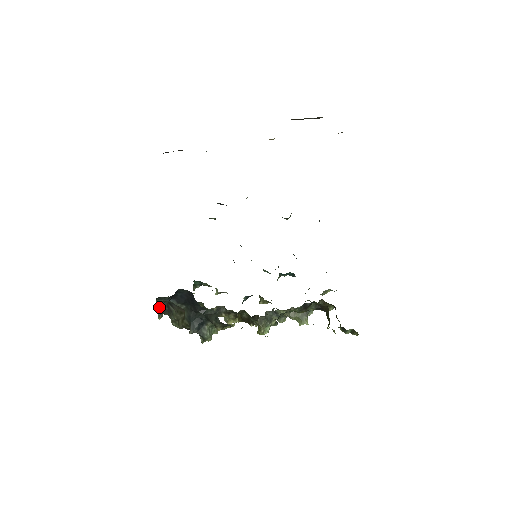
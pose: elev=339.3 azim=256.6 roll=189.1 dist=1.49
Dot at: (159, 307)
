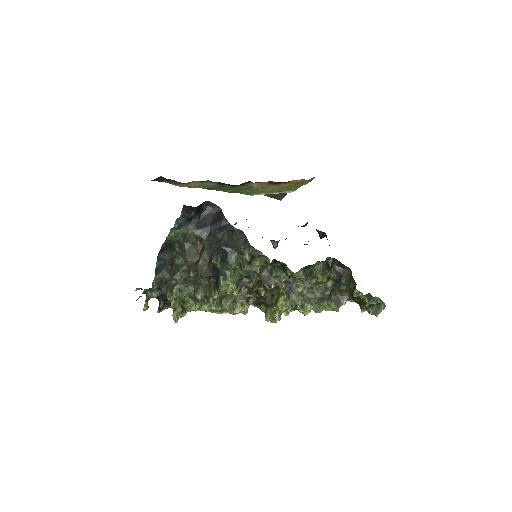
Dot at: (159, 267)
